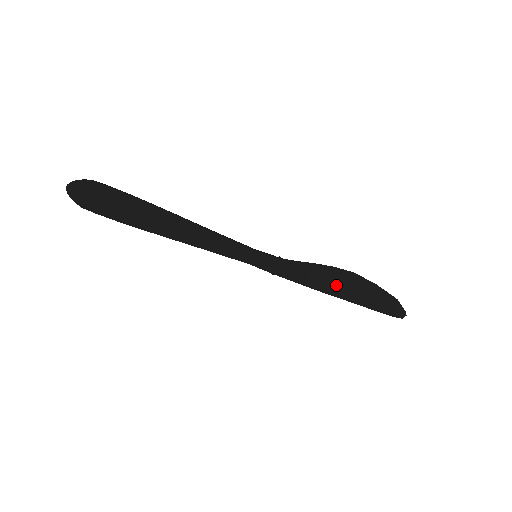
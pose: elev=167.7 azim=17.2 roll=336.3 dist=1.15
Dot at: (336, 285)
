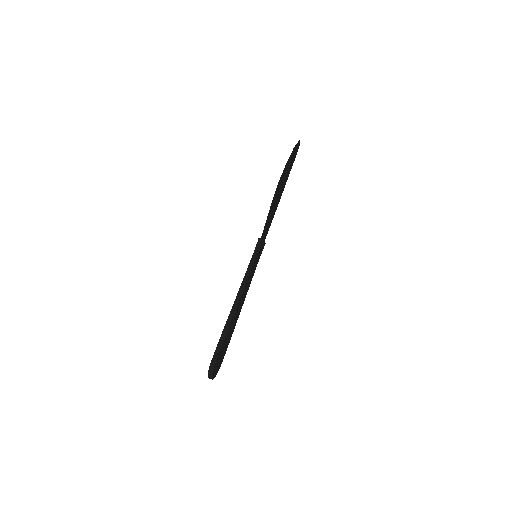
Dot at: (278, 197)
